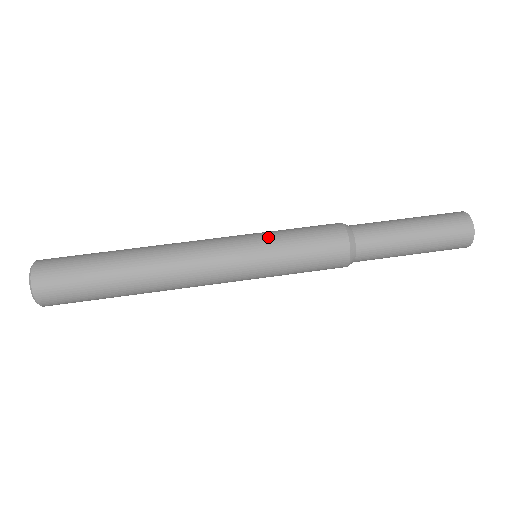
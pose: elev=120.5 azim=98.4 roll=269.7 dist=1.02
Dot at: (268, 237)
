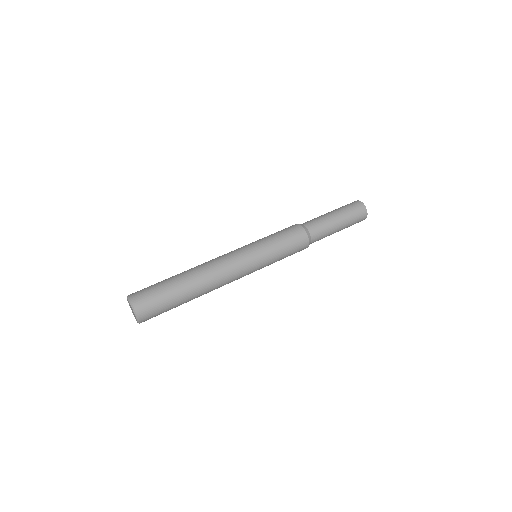
Dot at: (264, 246)
